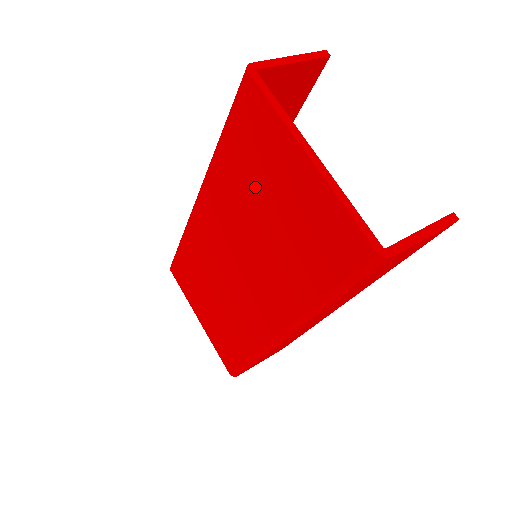
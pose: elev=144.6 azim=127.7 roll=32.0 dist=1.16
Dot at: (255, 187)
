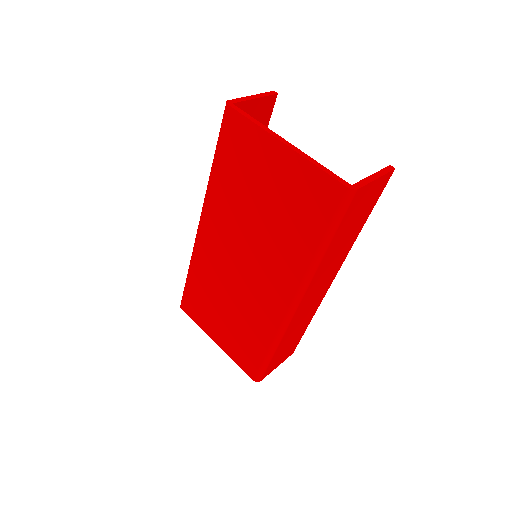
Dot at: (248, 187)
